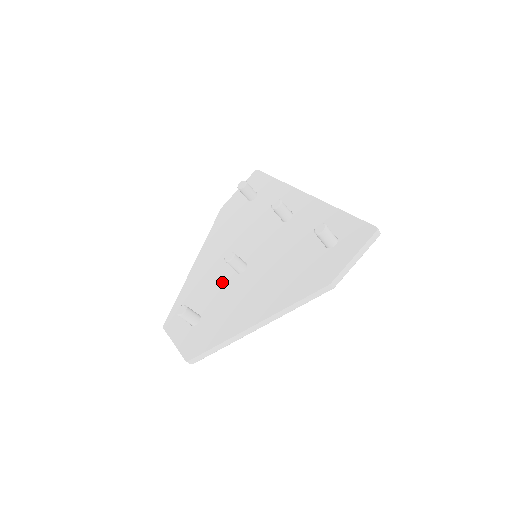
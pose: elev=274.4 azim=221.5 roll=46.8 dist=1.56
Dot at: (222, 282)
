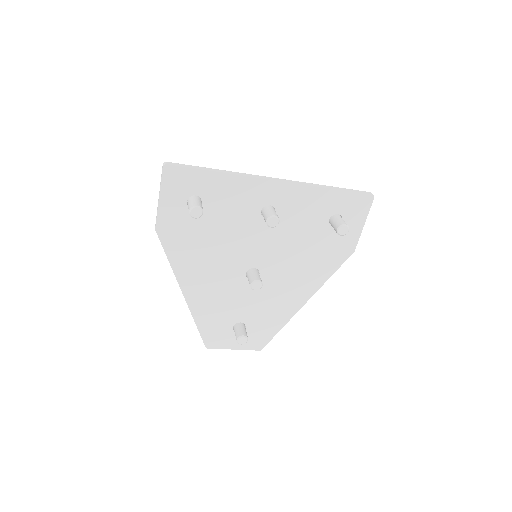
Dot at: (241, 293)
